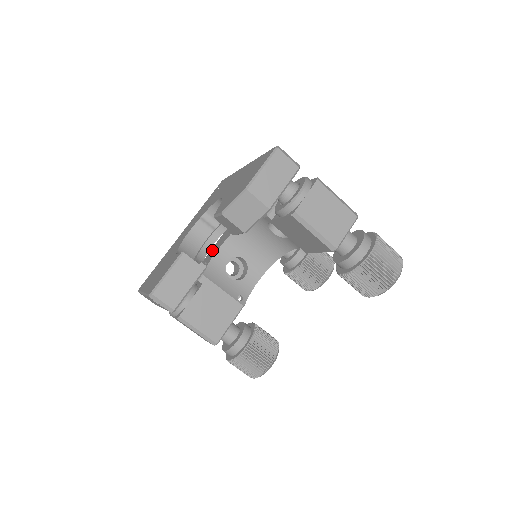
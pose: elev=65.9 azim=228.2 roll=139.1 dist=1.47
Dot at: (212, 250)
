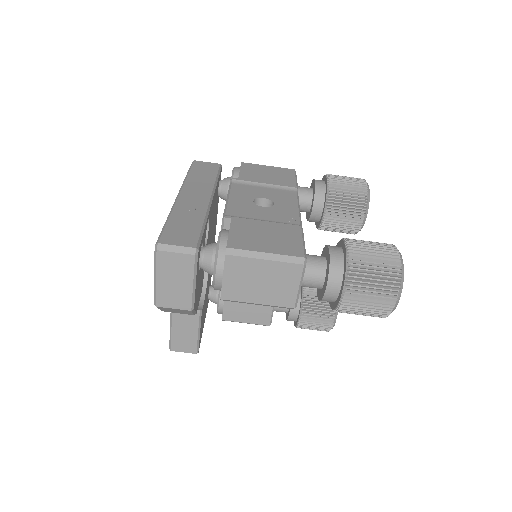
Dot at: occluded
